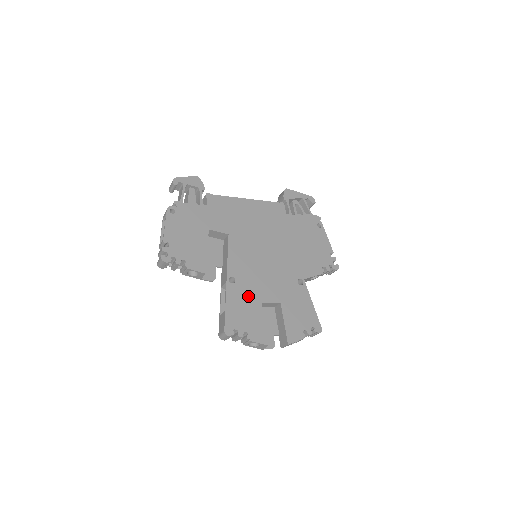
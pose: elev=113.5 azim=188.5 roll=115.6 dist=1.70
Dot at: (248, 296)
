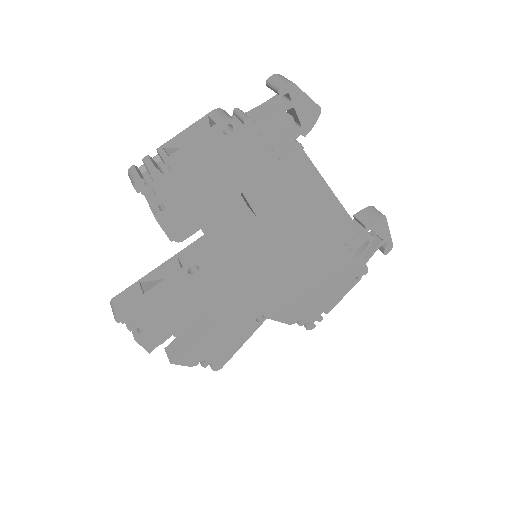
Dot at: (189, 297)
